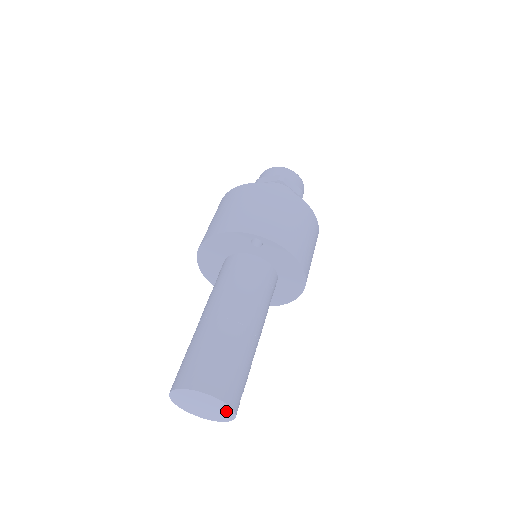
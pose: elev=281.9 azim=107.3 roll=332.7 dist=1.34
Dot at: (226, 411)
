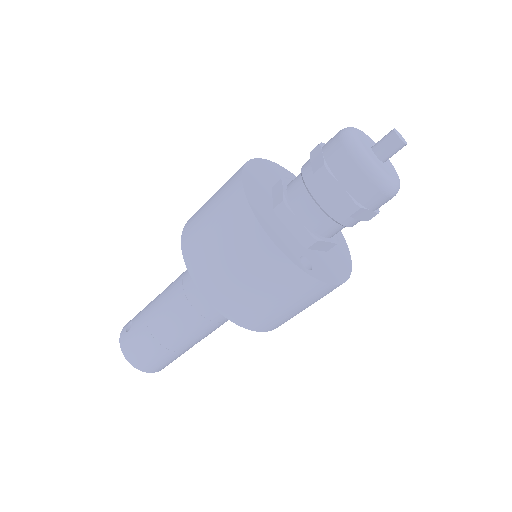
Dot at: occluded
